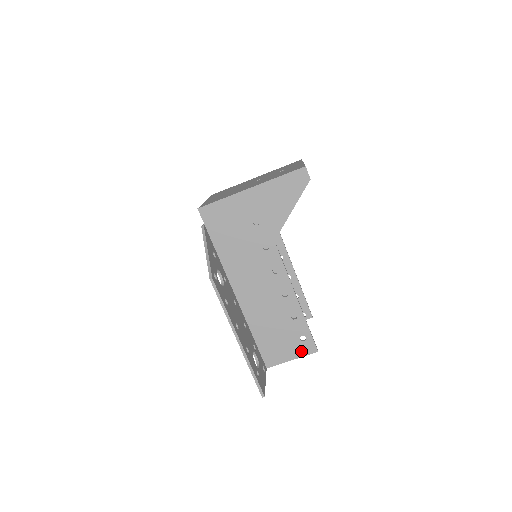
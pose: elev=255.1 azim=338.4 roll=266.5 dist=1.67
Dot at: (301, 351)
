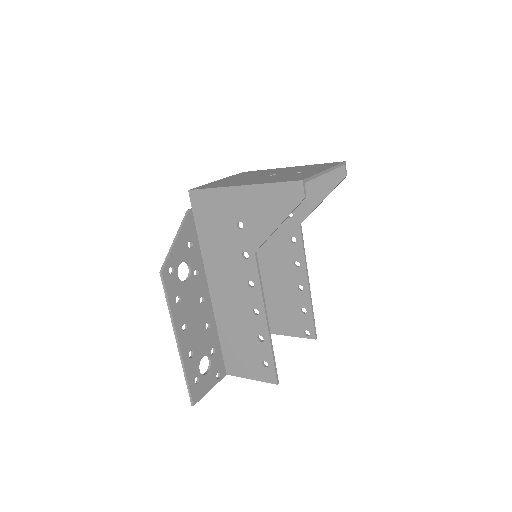
Dot at: (261, 375)
